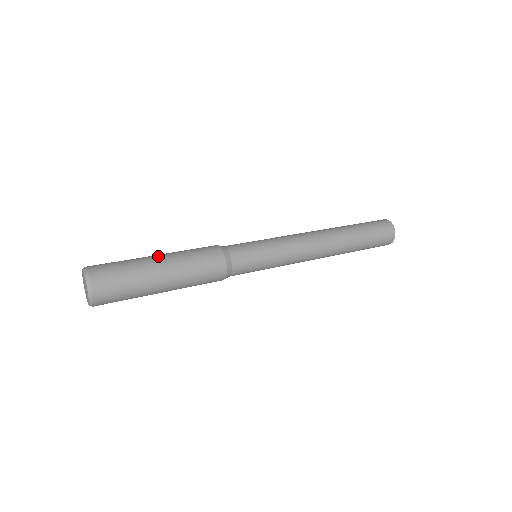
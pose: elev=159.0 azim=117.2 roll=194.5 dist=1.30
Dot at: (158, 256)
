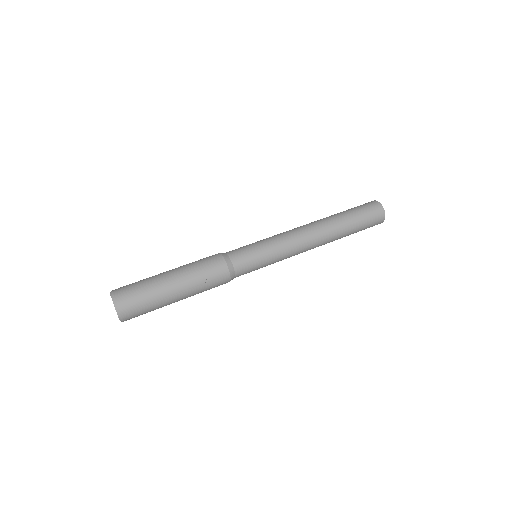
Dot at: (175, 285)
